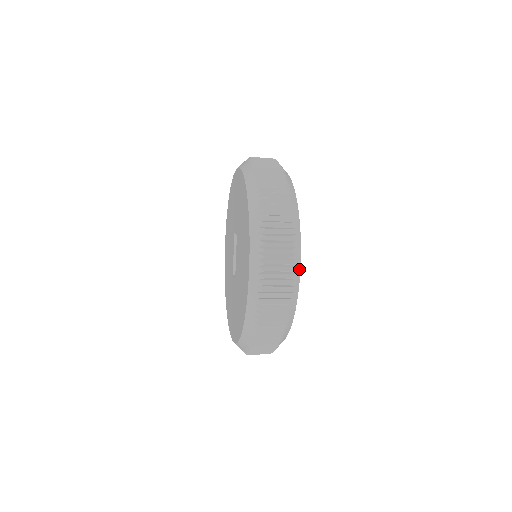
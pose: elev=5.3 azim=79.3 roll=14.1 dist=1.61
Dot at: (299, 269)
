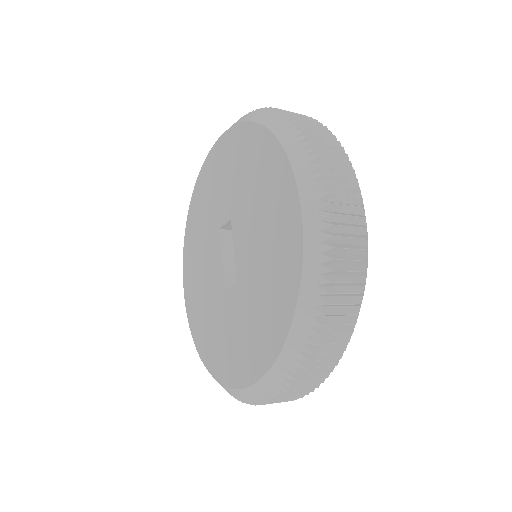
Dot at: occluded
